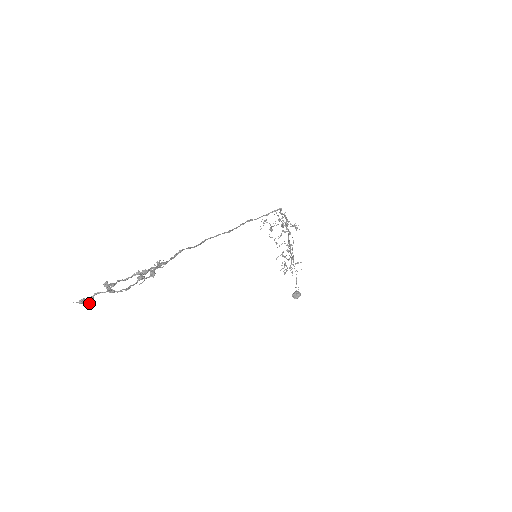
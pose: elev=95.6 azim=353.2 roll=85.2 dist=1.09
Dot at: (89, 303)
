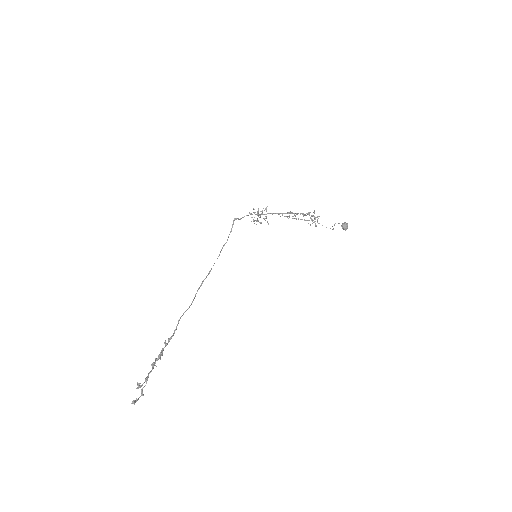
Dot at: (132, 402)
